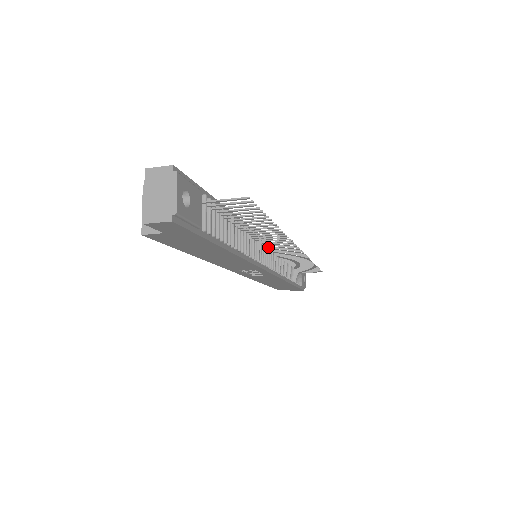
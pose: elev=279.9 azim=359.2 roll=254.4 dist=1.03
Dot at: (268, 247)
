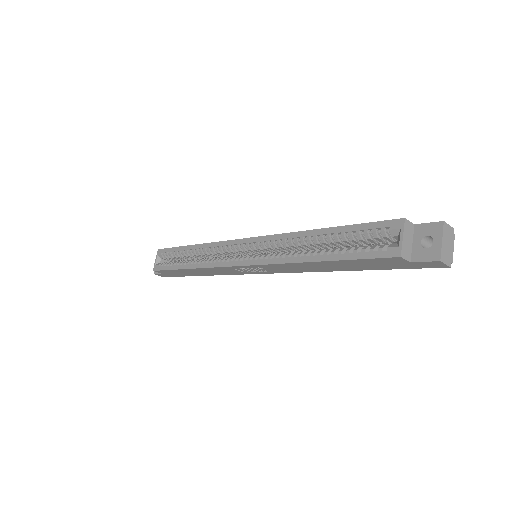
Dot at: occluded
